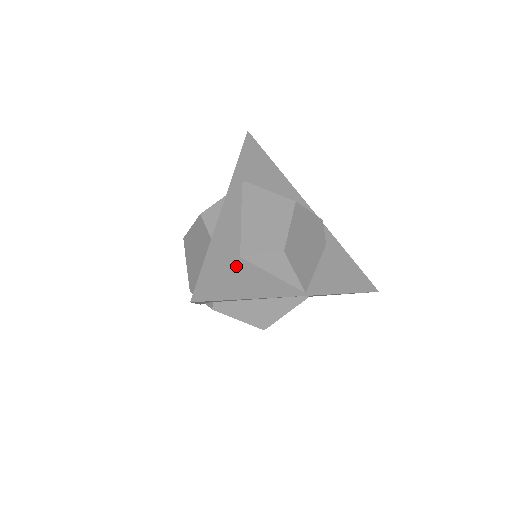
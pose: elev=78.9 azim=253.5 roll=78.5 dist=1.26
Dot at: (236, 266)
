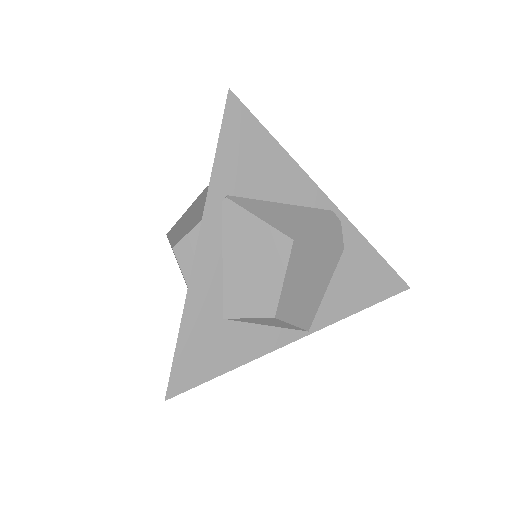
Dot at: (218, 333)
